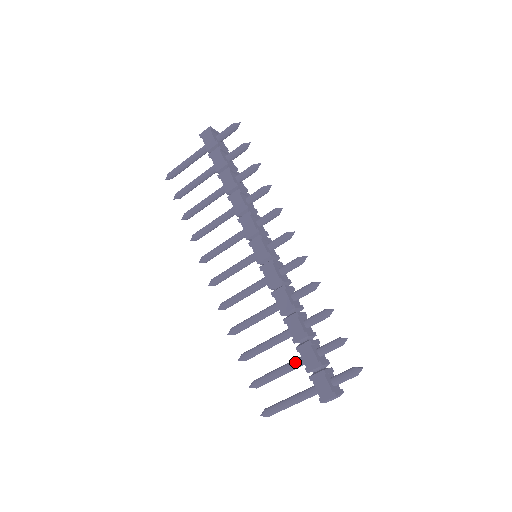
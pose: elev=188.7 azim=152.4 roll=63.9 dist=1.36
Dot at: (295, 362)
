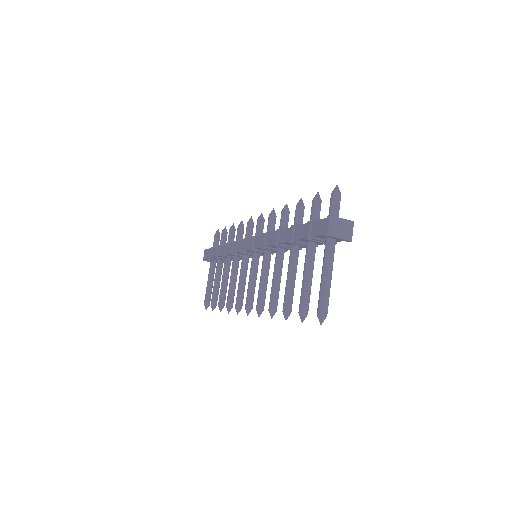
Dot at: occluded
